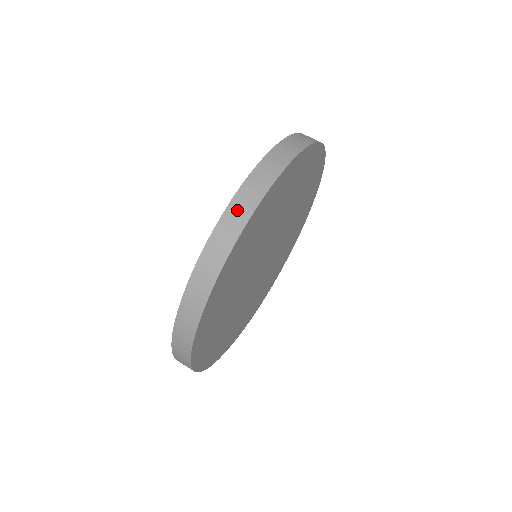
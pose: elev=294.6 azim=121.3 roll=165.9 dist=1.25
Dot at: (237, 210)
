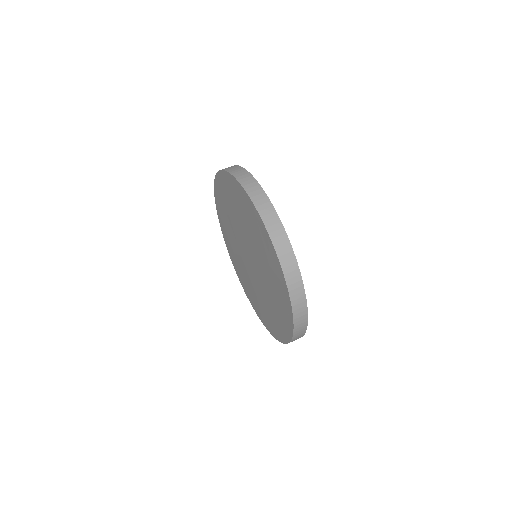
Dot at: (298, 308)
